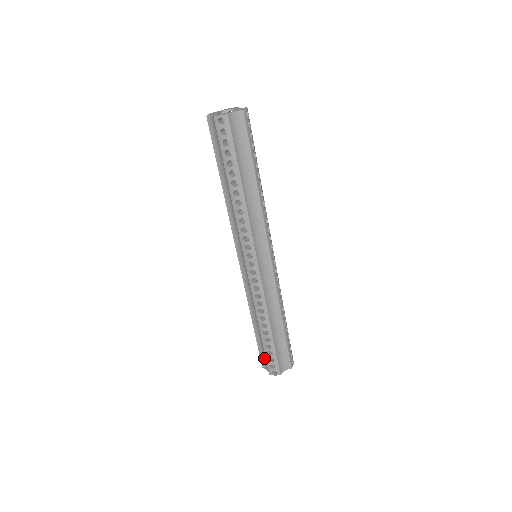
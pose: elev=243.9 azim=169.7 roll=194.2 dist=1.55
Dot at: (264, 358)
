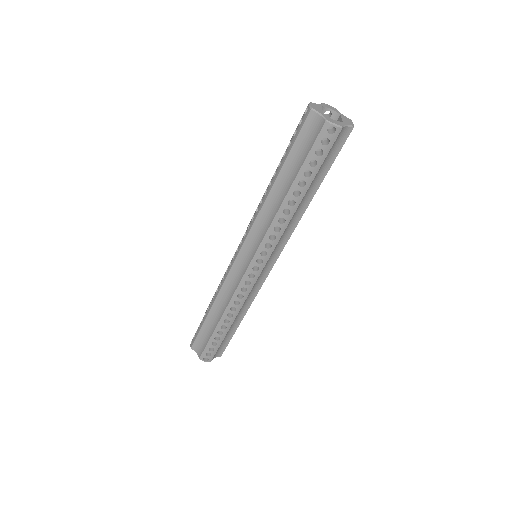
Dot at: (201, 343)
